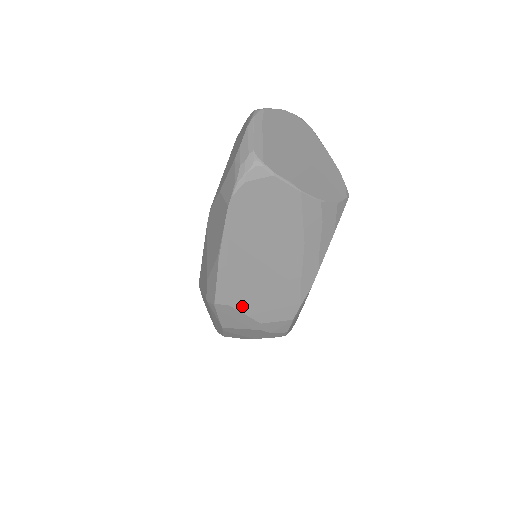
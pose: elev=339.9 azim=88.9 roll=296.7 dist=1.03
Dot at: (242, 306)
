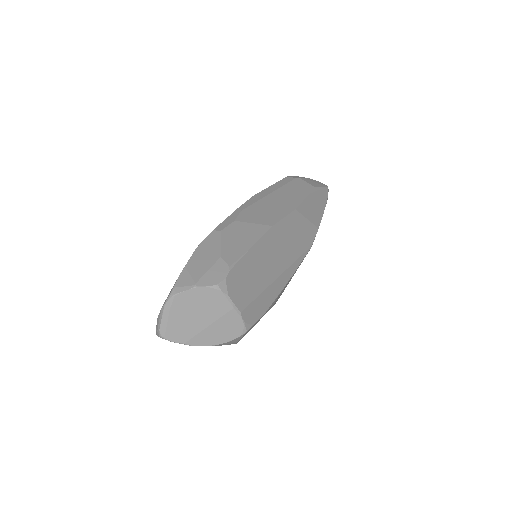
Dot at: occluded
